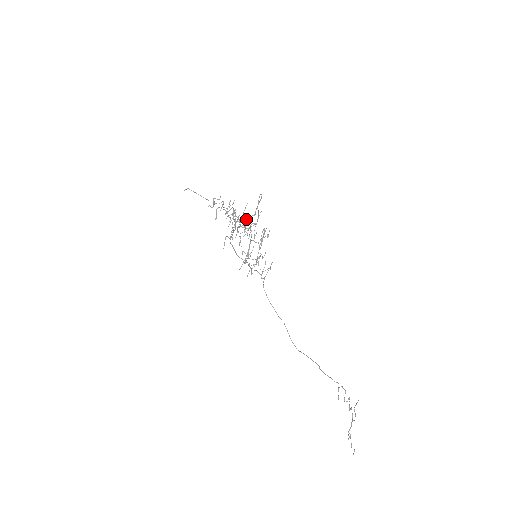
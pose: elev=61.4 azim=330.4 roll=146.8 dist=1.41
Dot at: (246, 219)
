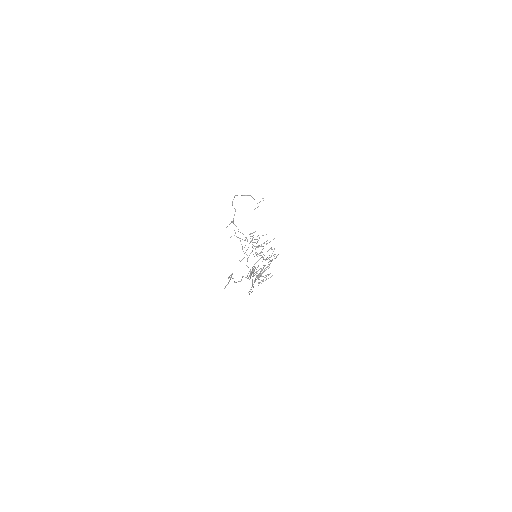
Dot at: (263, 246)
